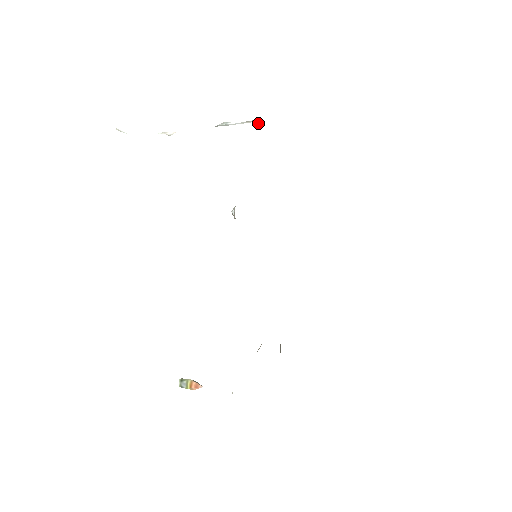
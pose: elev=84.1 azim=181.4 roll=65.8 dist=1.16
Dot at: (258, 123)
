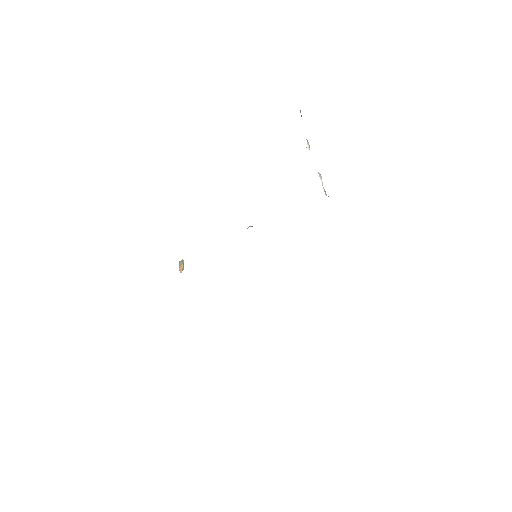
Dot at: occluded
